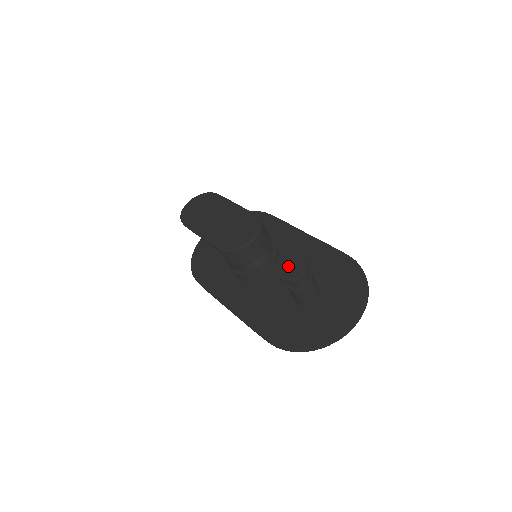
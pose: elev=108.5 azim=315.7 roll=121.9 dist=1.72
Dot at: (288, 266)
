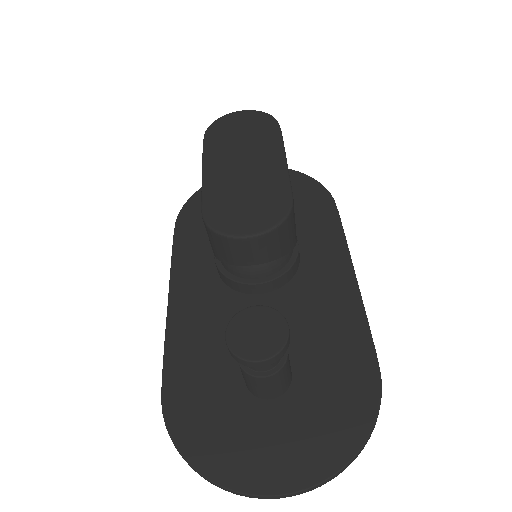
Dot at: (252, 326)
